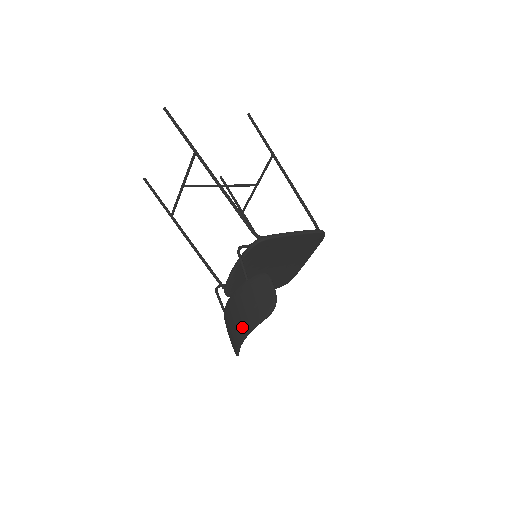
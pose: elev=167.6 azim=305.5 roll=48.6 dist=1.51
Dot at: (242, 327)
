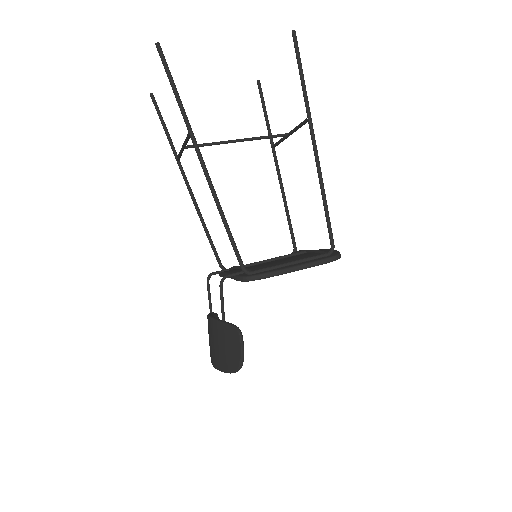
Dot at: (213, 357)
